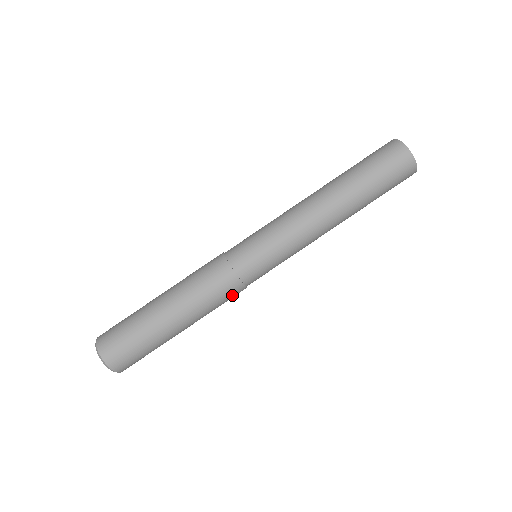
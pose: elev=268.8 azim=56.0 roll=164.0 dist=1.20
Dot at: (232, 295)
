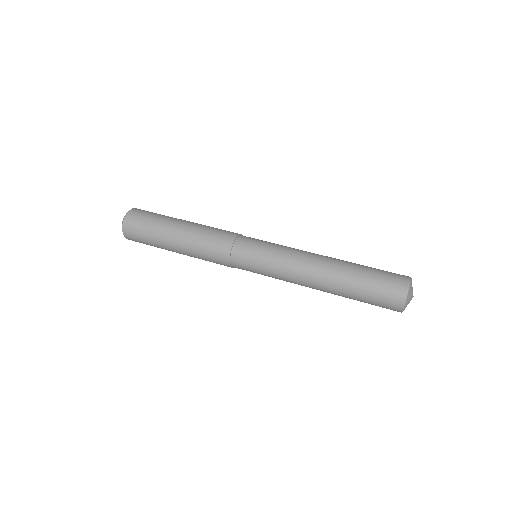
Dot at: (218, 257)
